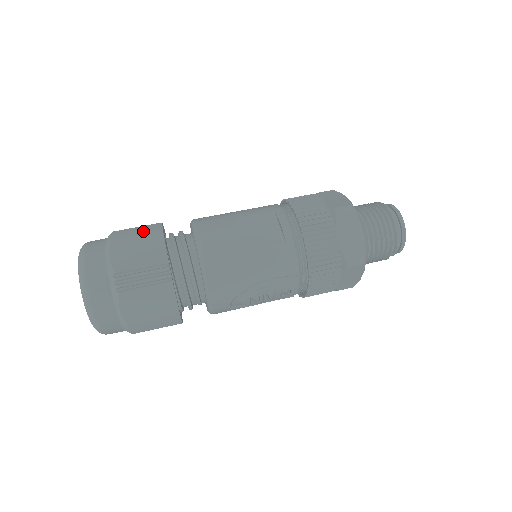
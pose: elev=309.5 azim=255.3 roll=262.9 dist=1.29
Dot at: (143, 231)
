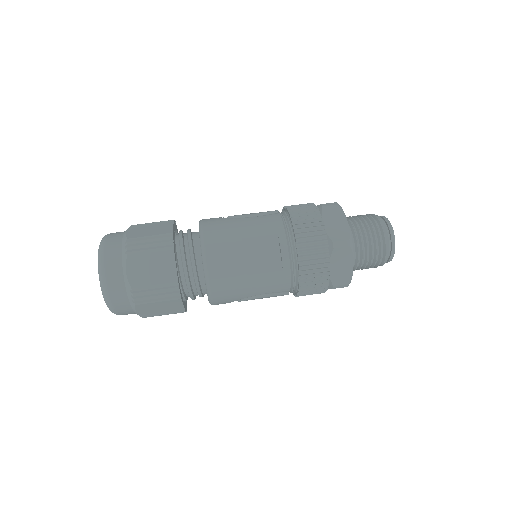
Dot at: (156, 246)
